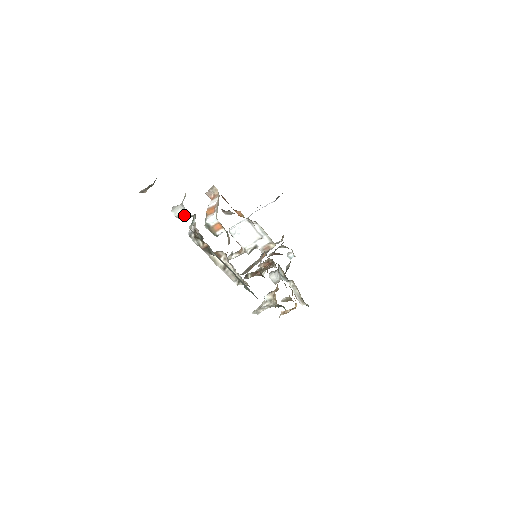
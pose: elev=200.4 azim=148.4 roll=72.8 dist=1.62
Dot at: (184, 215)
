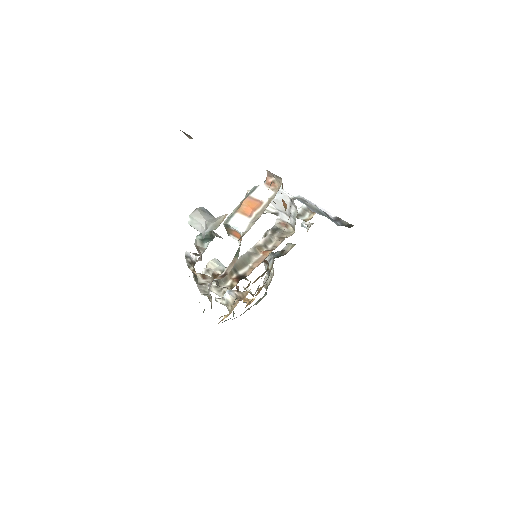
Dot at: (200, 231)
